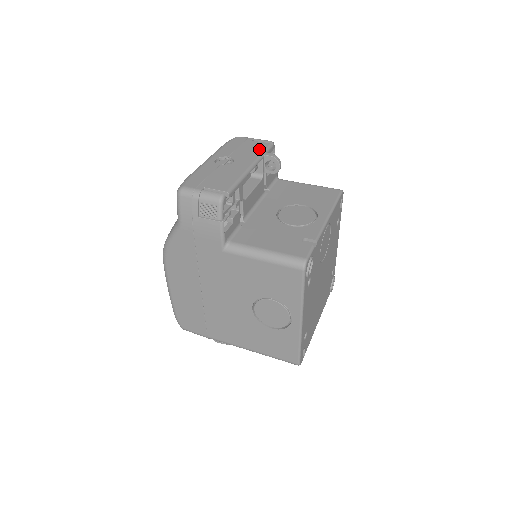
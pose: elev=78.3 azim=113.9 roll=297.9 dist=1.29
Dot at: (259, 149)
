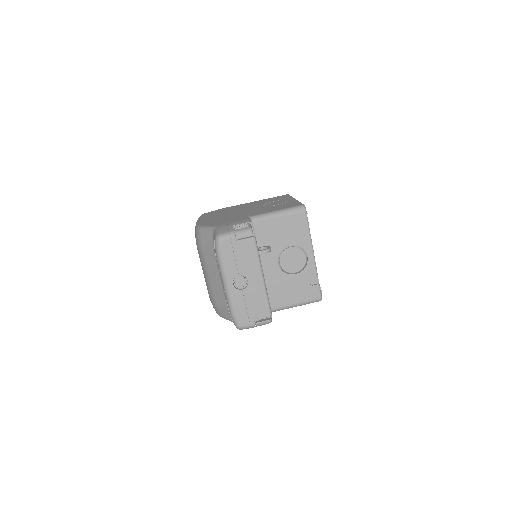
Dot at: (252, 252)
